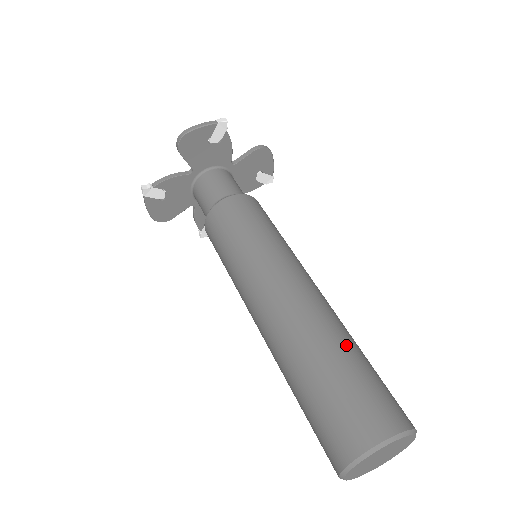
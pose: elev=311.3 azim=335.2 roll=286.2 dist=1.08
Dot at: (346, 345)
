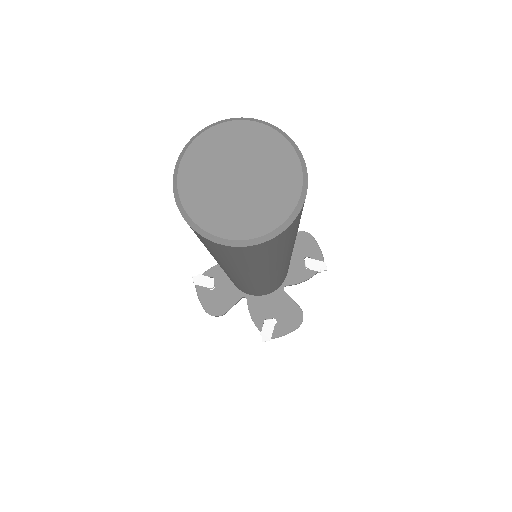
Dot at: occluded
